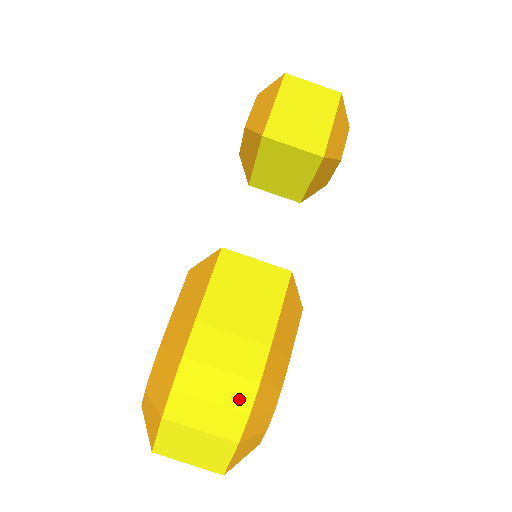
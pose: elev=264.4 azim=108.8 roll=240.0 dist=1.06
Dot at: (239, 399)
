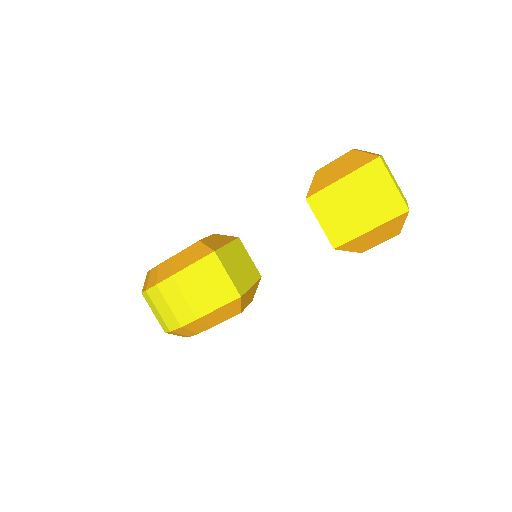
Dot at: (169, 323)
